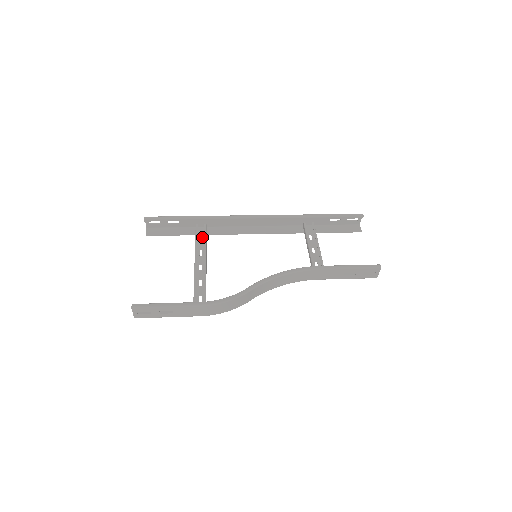
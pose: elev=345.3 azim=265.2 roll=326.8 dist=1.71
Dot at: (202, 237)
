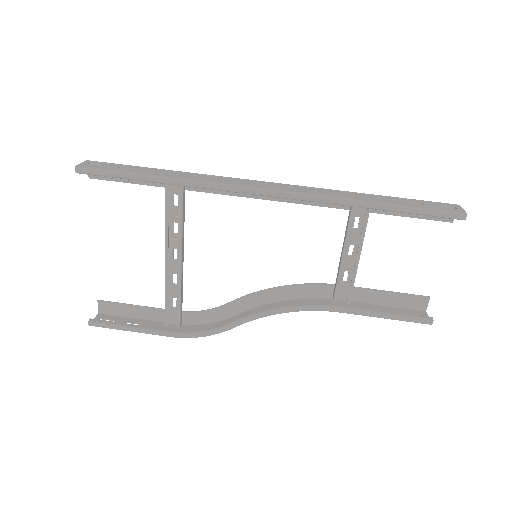
Dot at: occluded
